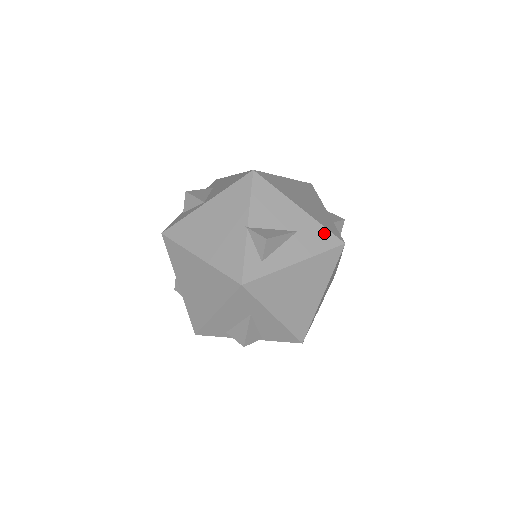
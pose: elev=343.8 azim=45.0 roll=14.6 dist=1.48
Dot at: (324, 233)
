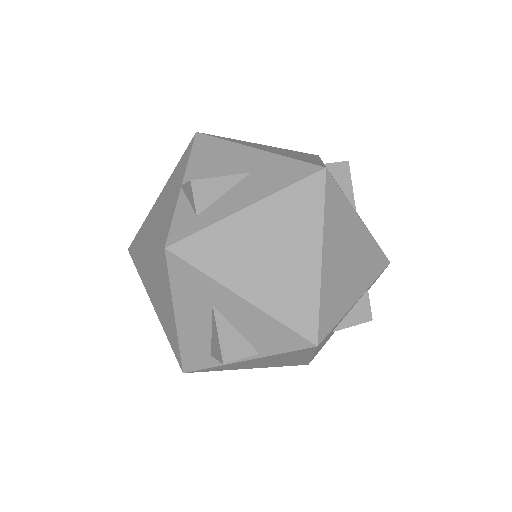
Dot at: (291, 165)
